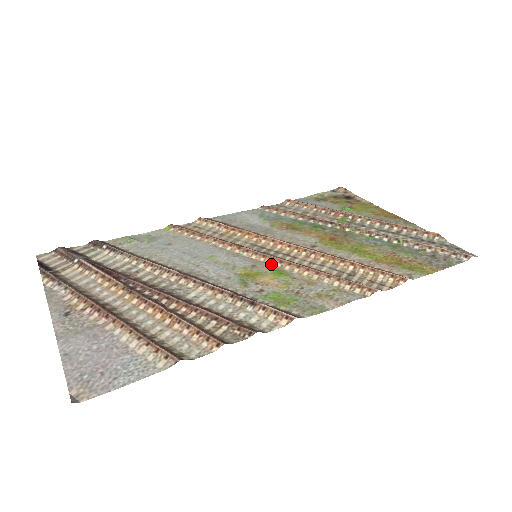
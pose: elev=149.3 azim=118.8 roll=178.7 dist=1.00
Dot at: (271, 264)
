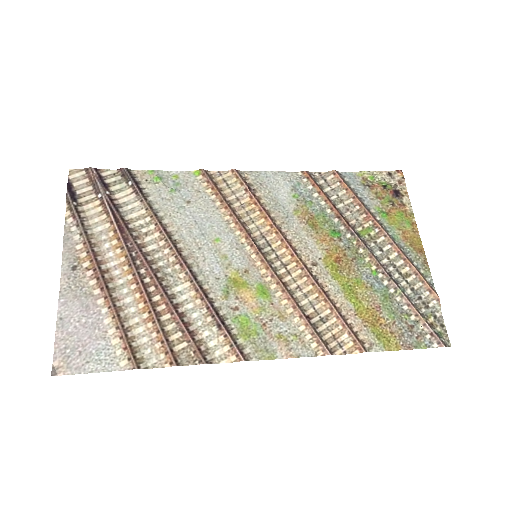
Dot at: (263, 274)
